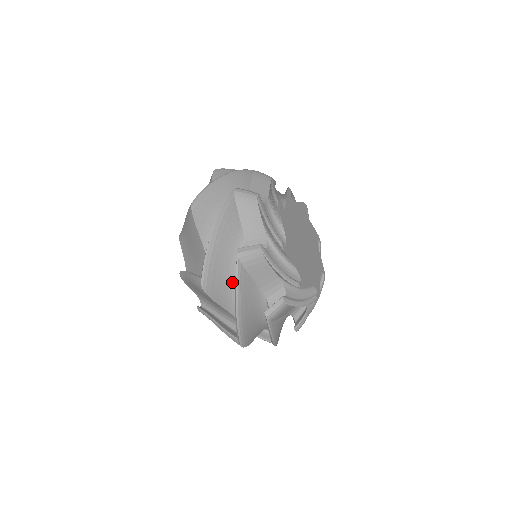
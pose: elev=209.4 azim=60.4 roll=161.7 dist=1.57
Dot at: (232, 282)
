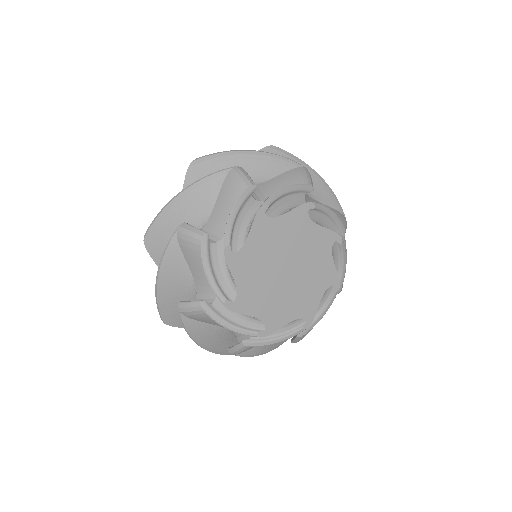
Dot at: occluded
